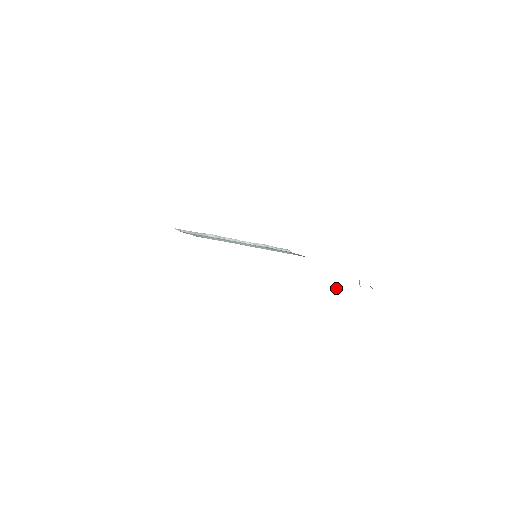
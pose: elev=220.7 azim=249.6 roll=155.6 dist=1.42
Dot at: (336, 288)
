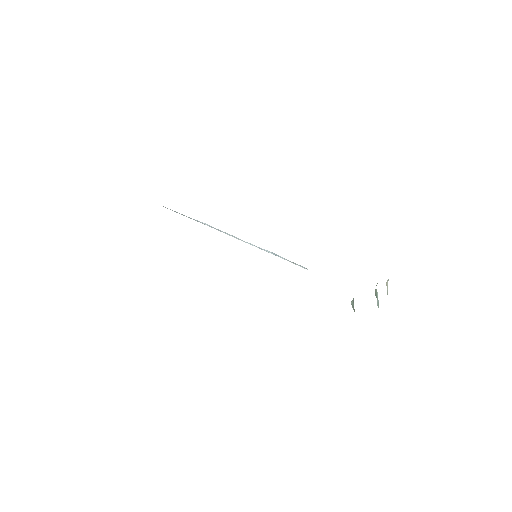
Dot at: (353, 307)
